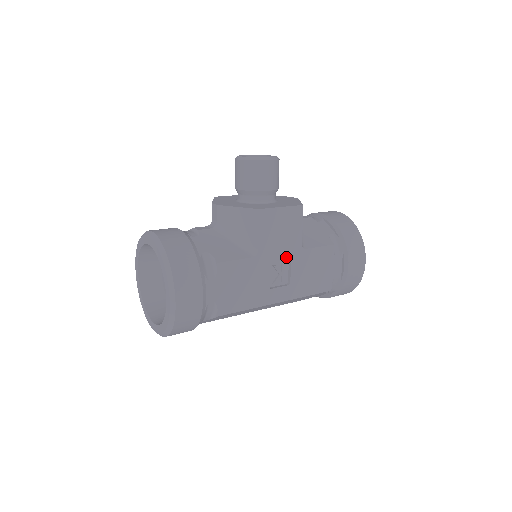
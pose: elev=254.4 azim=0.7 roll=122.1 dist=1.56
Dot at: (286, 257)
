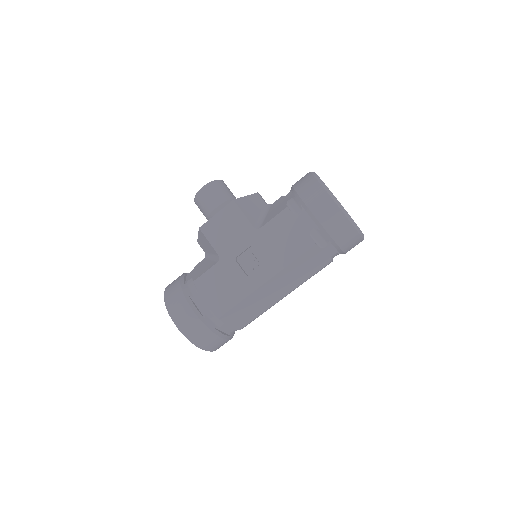
Dot at: (246, 245)
